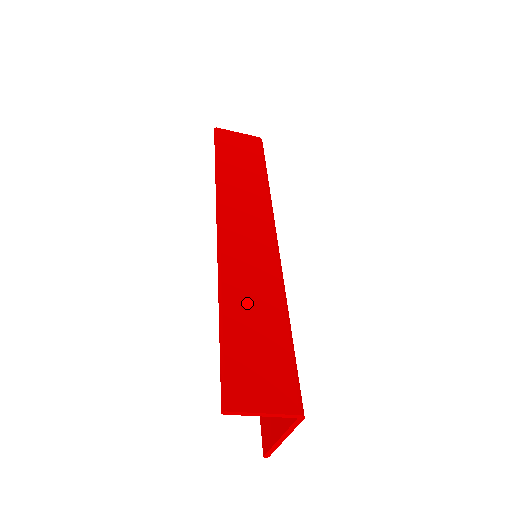
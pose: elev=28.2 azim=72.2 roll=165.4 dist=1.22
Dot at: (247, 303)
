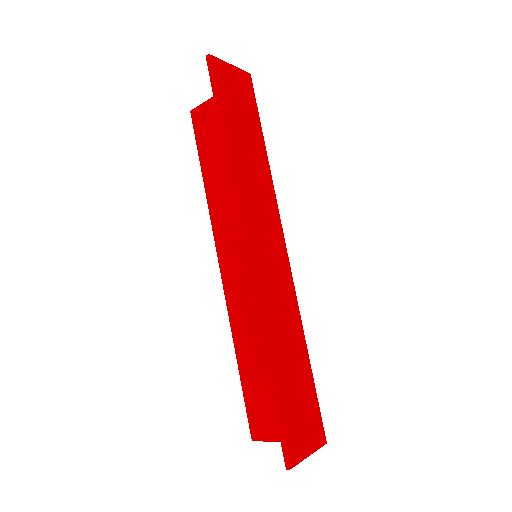
Dot at: (283, 344)
